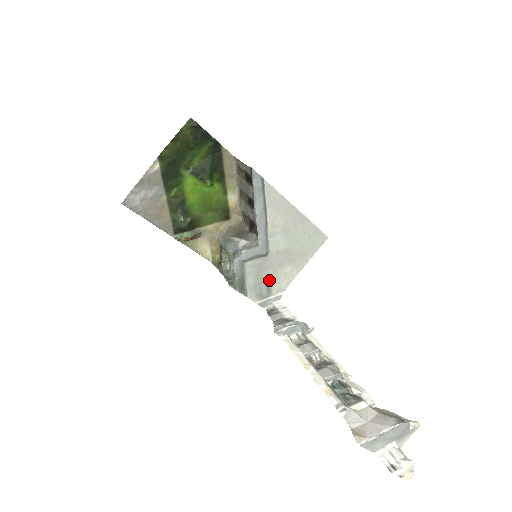
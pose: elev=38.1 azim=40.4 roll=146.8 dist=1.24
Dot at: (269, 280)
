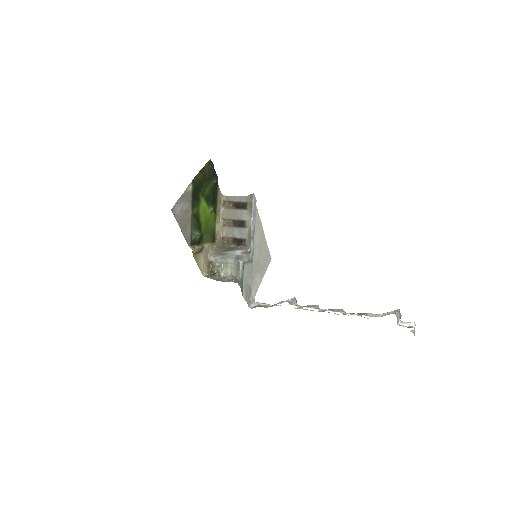
Dot at: (251, 284)
